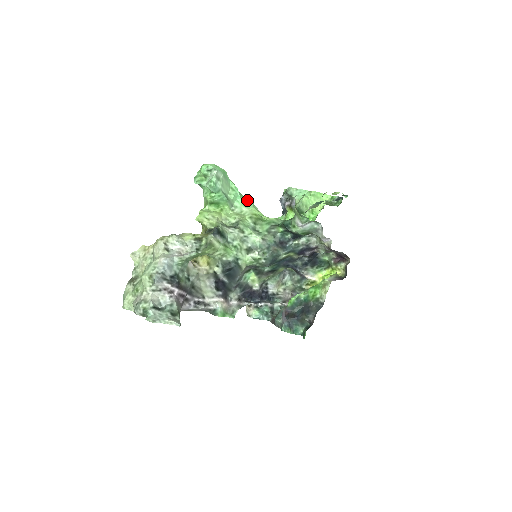
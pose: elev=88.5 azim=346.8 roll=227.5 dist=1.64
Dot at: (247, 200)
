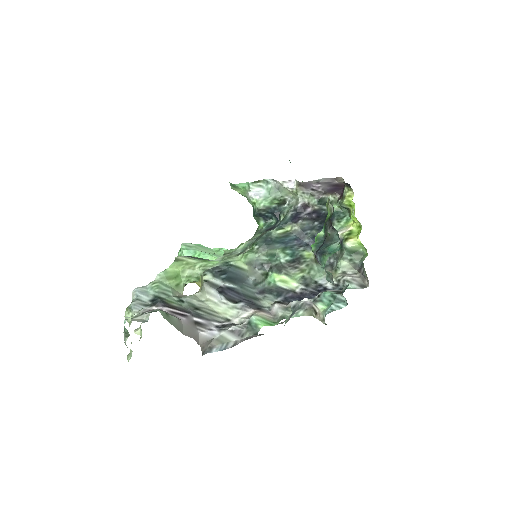
Dot at: occluded
